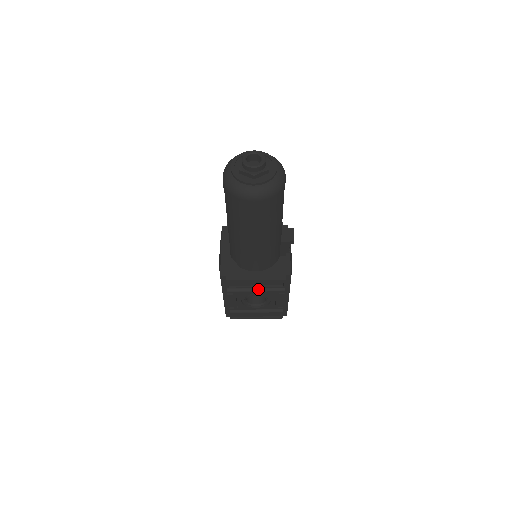
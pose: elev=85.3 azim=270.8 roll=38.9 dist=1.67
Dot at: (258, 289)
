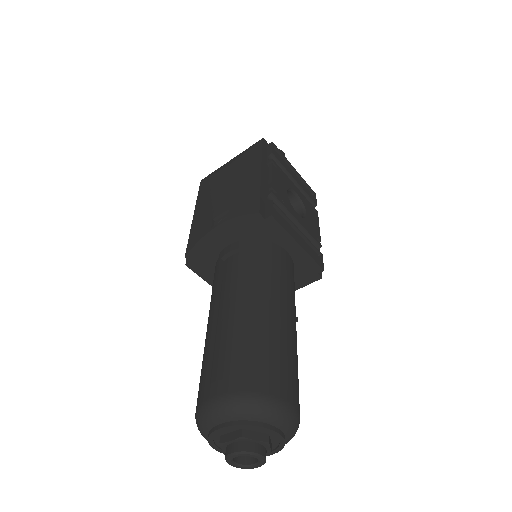
Dot at: occluded
